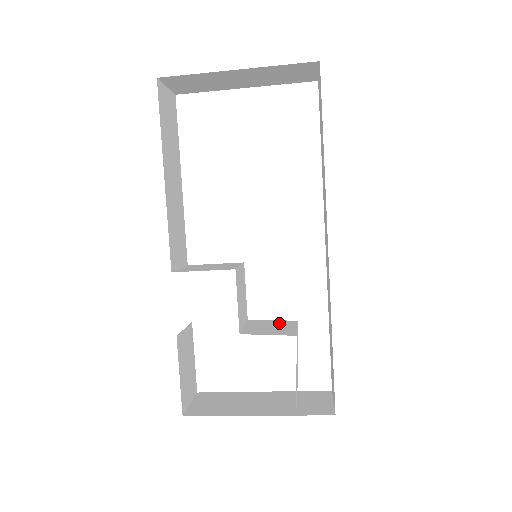
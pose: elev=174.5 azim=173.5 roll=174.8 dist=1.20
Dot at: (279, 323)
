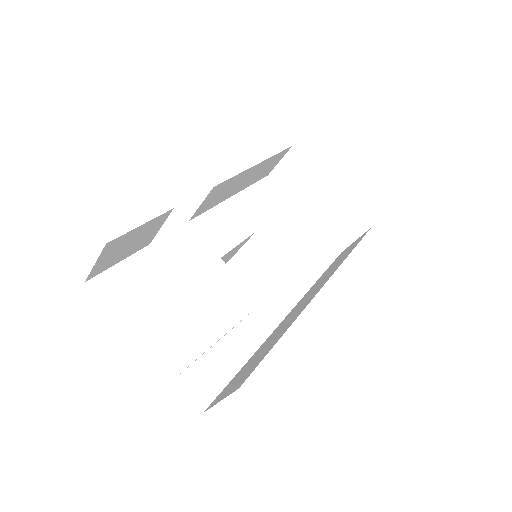
Dot at: (222, 311)
